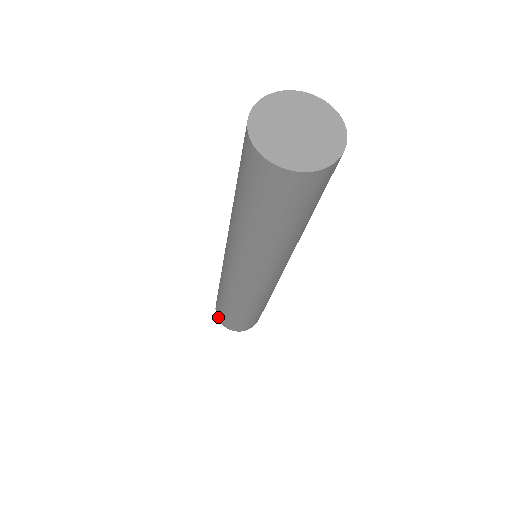
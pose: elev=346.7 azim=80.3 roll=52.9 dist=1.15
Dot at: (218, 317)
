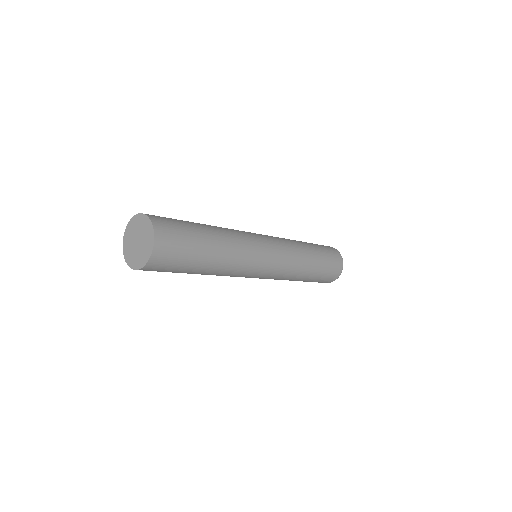
Dot at: occluded
